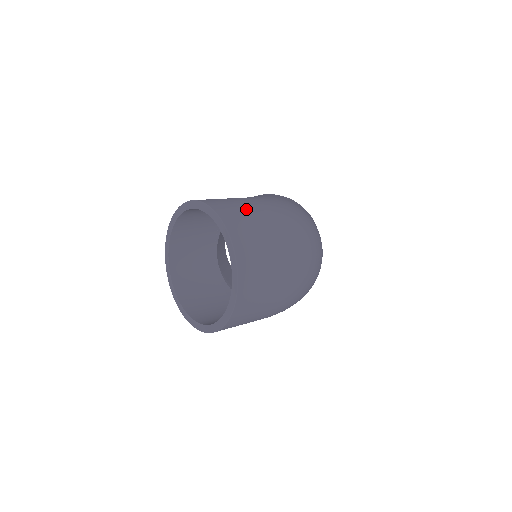
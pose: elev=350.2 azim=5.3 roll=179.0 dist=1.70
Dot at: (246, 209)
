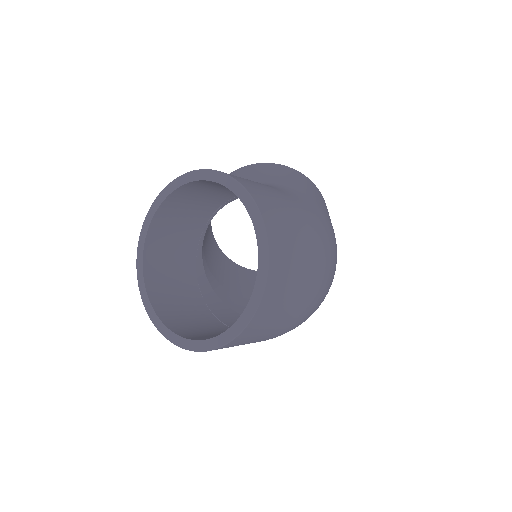
Dot at: (297, 239)
